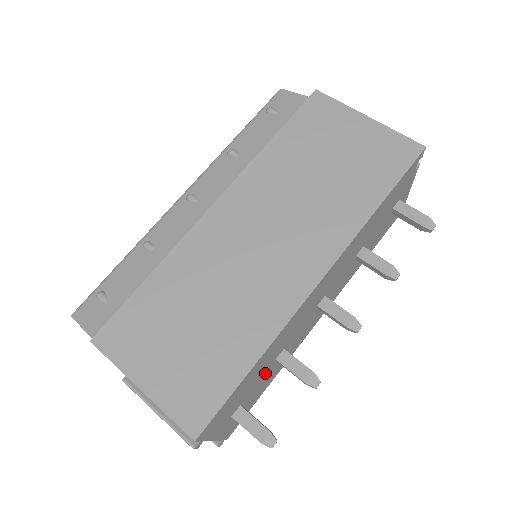
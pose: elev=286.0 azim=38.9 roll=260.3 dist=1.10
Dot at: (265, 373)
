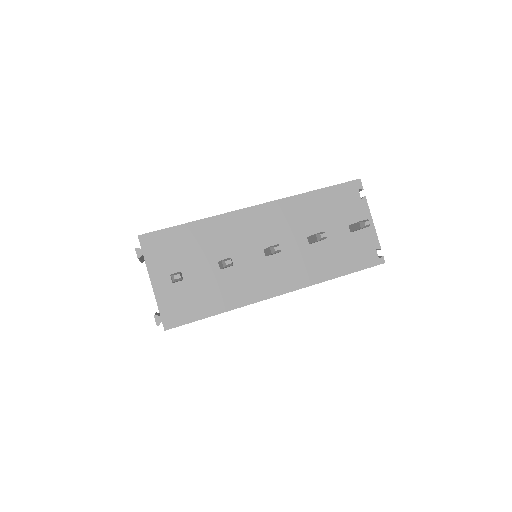
Dot at: (207, 268)
